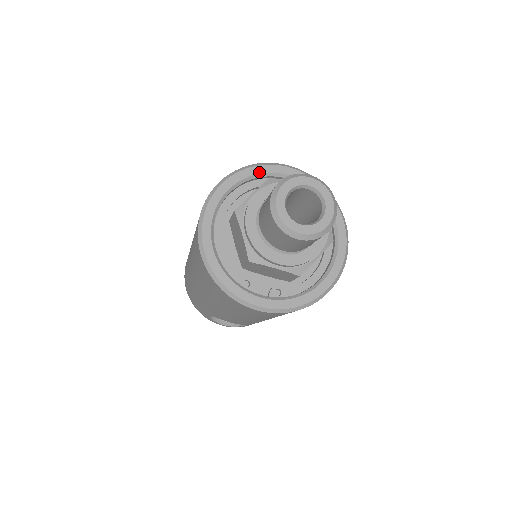
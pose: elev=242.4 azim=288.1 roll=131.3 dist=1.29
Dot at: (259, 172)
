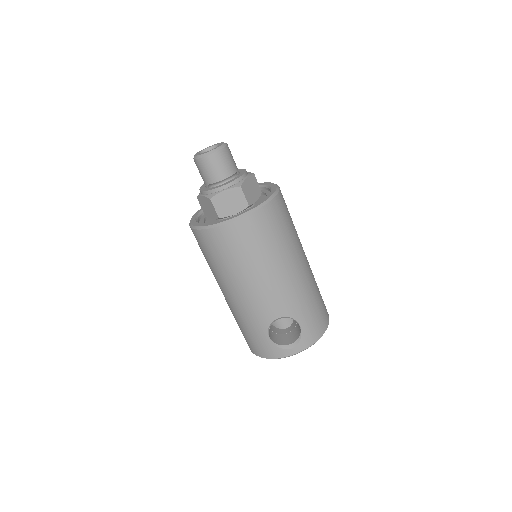
Dot at: occluded
